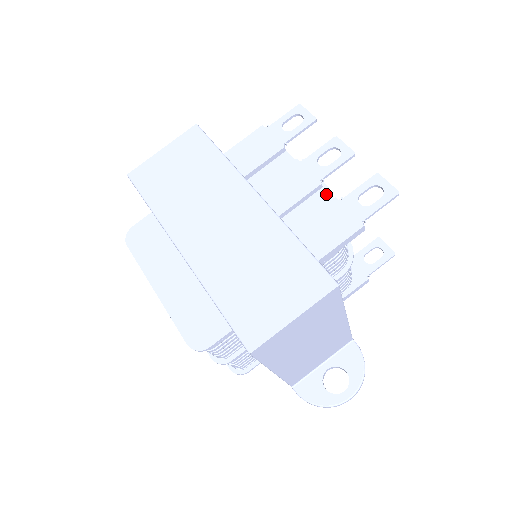
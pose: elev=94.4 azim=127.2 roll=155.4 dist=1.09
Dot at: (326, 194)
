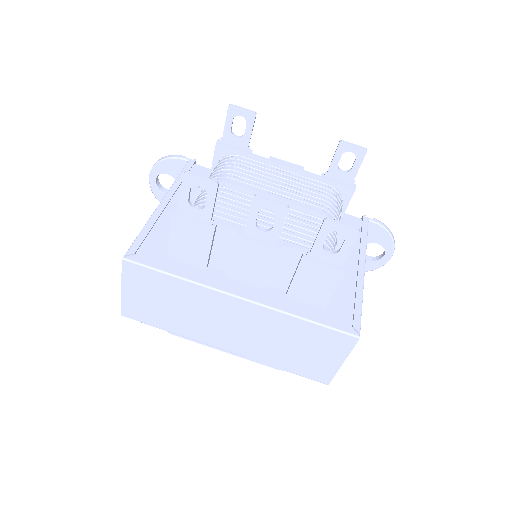
Dot at: (290, 250)
